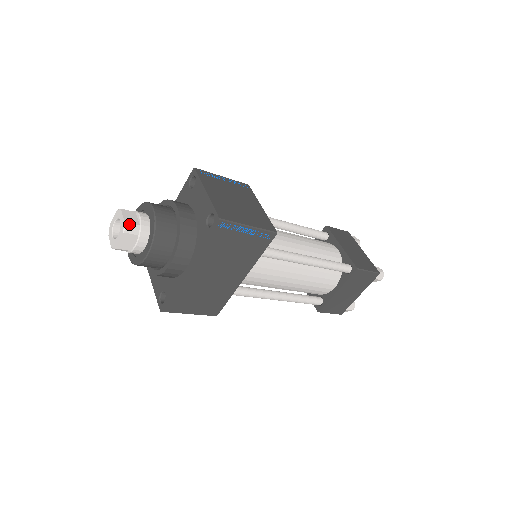
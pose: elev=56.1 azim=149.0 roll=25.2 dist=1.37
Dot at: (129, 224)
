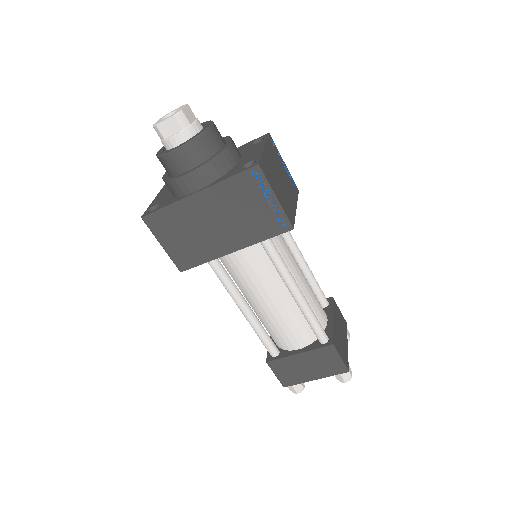
Dot at: (184, 114)
